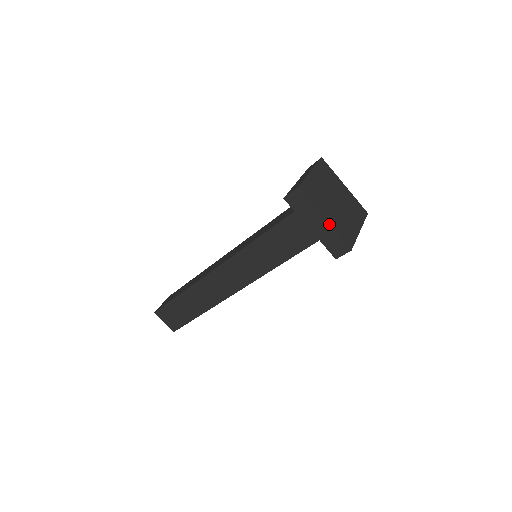
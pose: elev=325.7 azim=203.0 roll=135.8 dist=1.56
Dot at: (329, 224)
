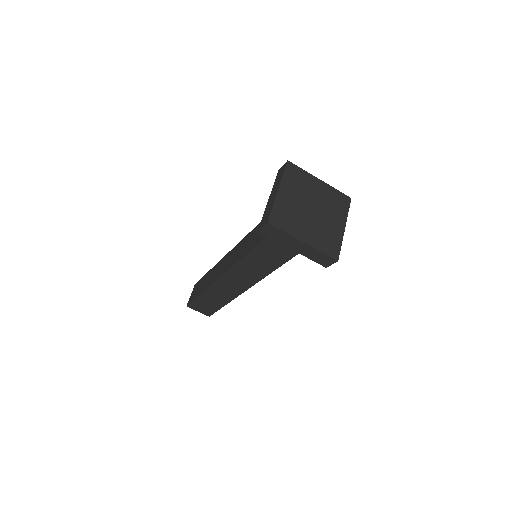
Dot at: (309, 245)
